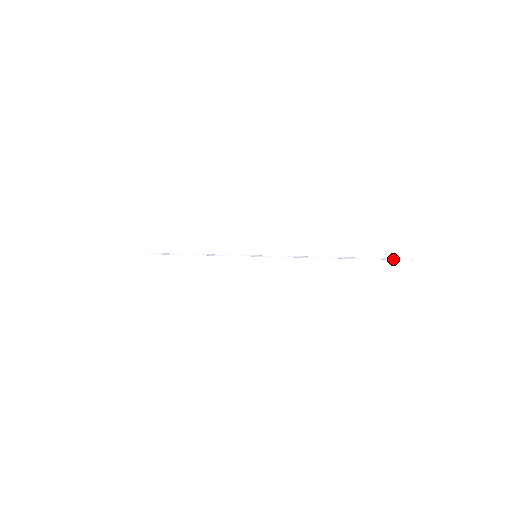
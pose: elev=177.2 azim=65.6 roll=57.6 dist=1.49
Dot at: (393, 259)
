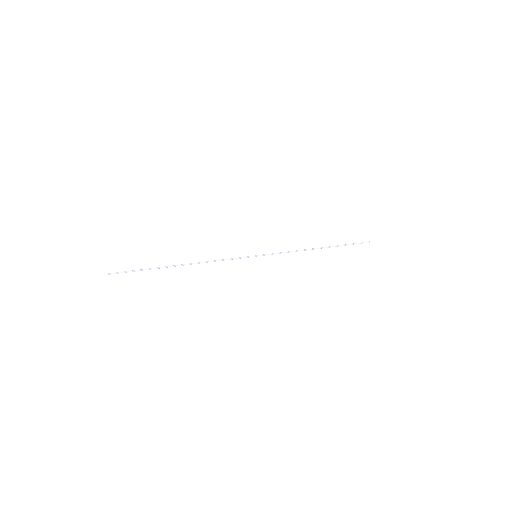
Dot at: occluded
